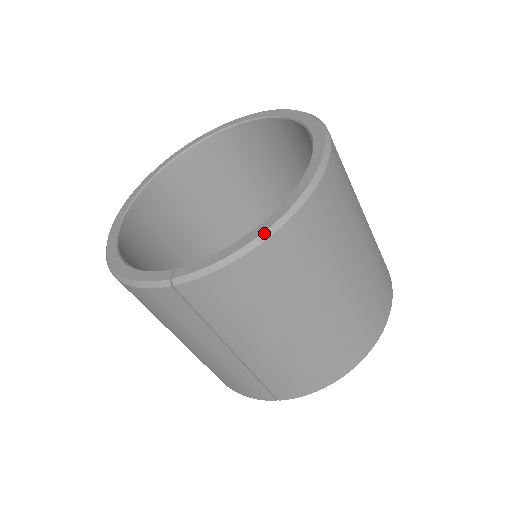
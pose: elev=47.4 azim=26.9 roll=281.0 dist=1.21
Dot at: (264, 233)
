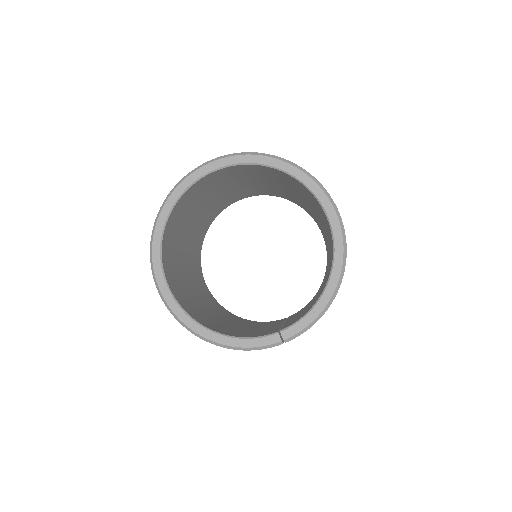
Dot at: (334, 294)
